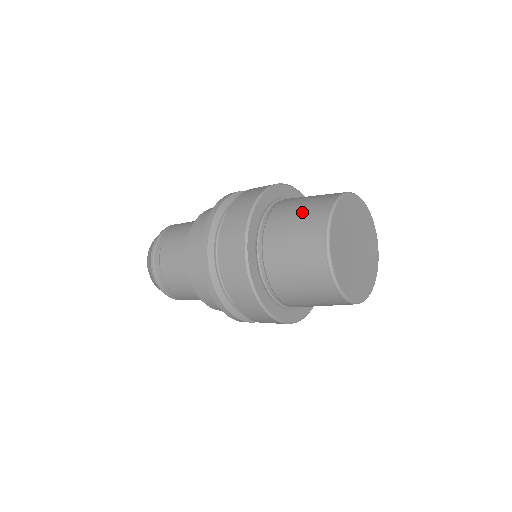
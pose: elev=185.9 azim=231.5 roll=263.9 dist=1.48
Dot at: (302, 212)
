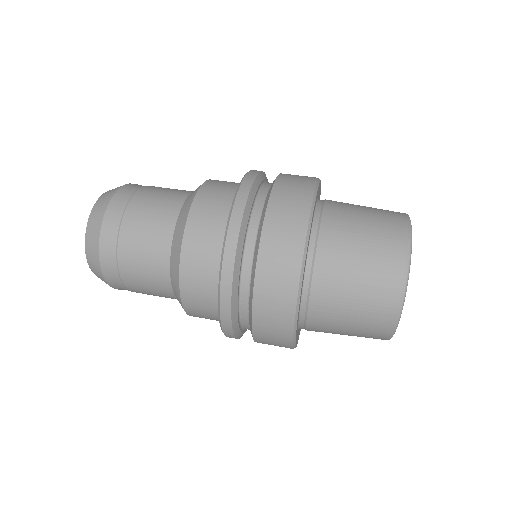
Dot at: (354, 329)
